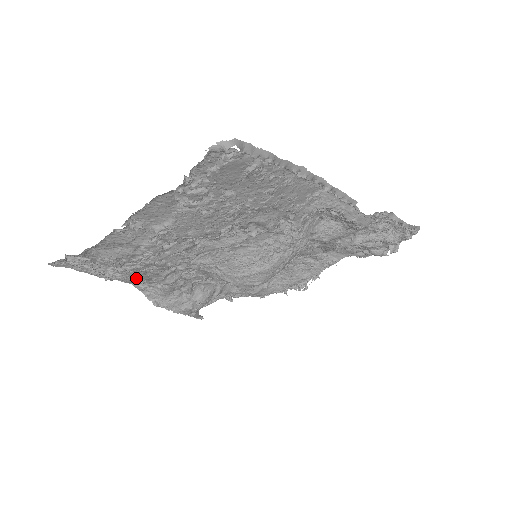
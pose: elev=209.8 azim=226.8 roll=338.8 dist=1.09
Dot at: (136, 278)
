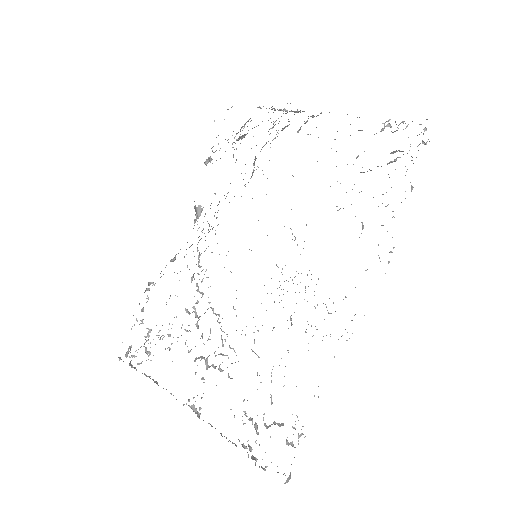
Dot at: occluded
